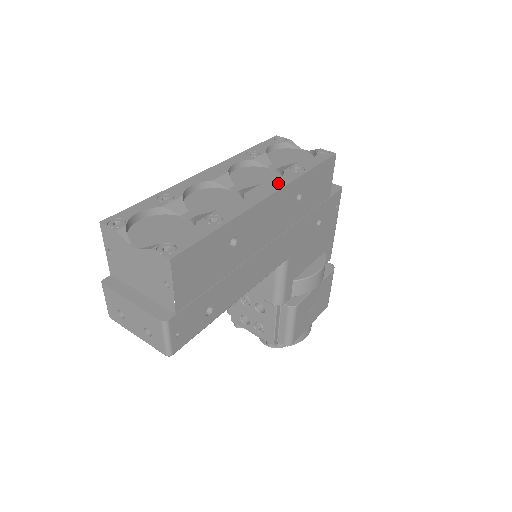
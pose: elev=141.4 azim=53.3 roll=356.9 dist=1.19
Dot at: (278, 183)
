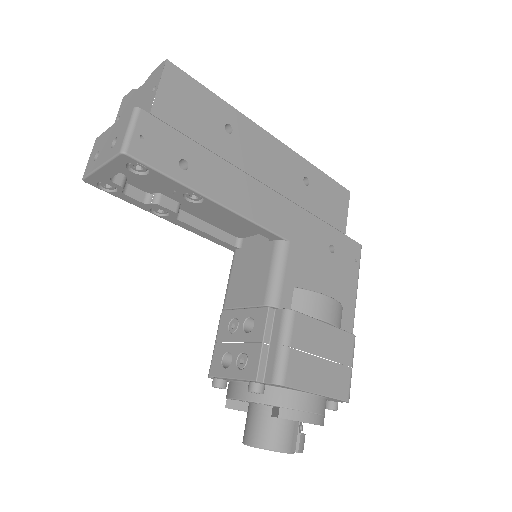
Dot at: occluded
